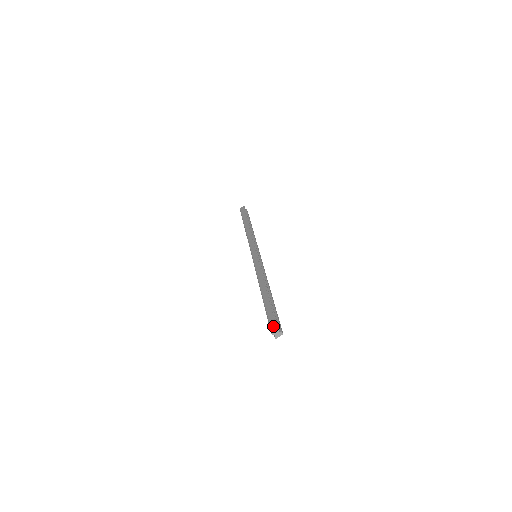
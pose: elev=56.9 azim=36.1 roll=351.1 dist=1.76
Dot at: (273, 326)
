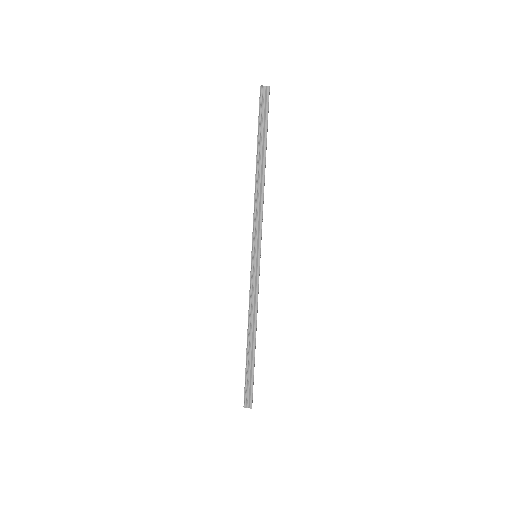
Dot at: occluded
